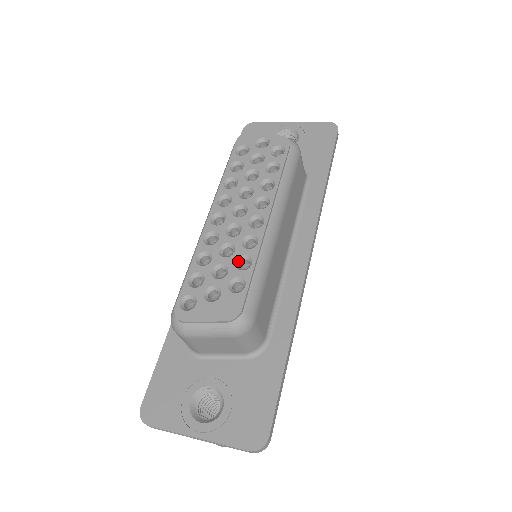
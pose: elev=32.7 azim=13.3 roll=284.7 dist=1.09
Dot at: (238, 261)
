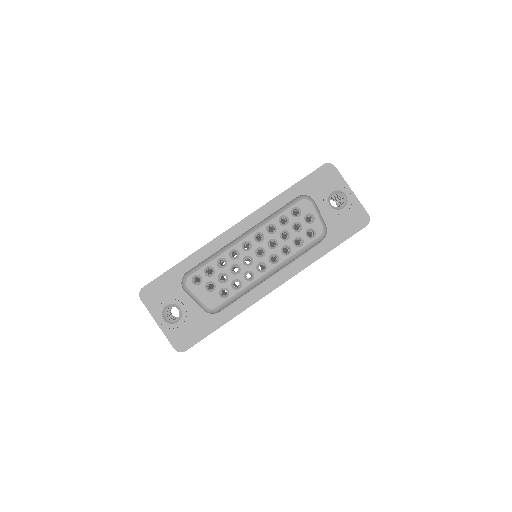
Dot at: (235, 280)
